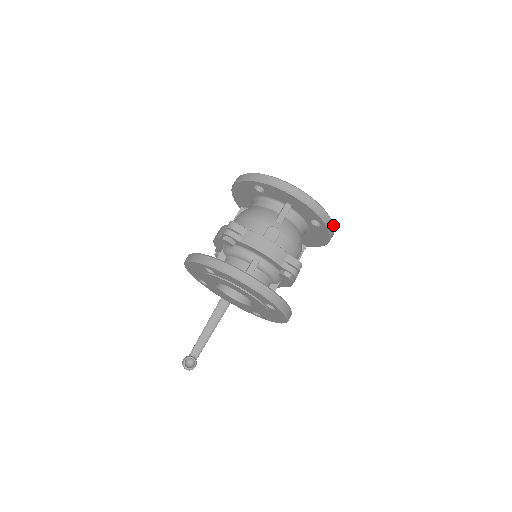
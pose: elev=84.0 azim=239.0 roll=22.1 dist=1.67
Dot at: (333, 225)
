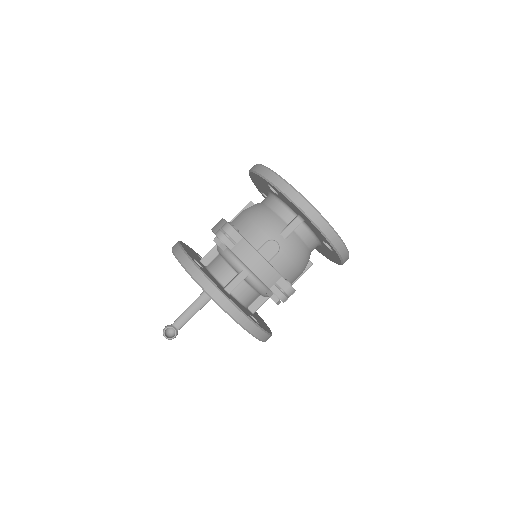
Dot at: (348, 253)
